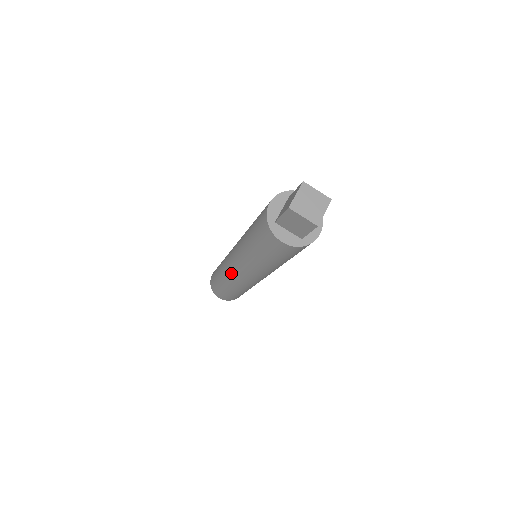
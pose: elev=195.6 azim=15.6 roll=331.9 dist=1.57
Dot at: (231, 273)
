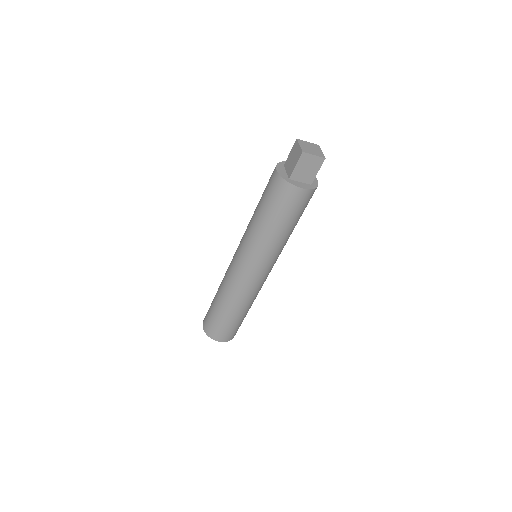
Dot at: (241, 284)
